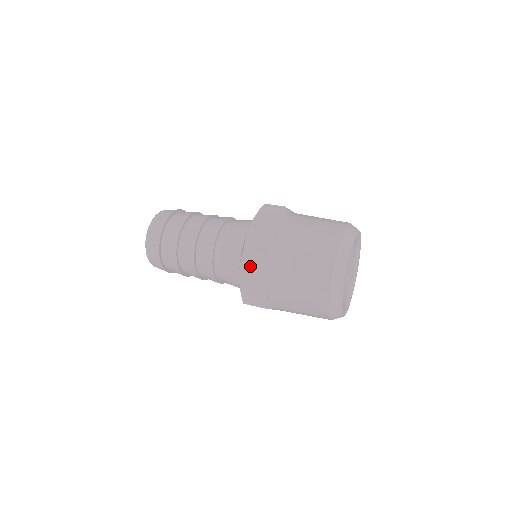
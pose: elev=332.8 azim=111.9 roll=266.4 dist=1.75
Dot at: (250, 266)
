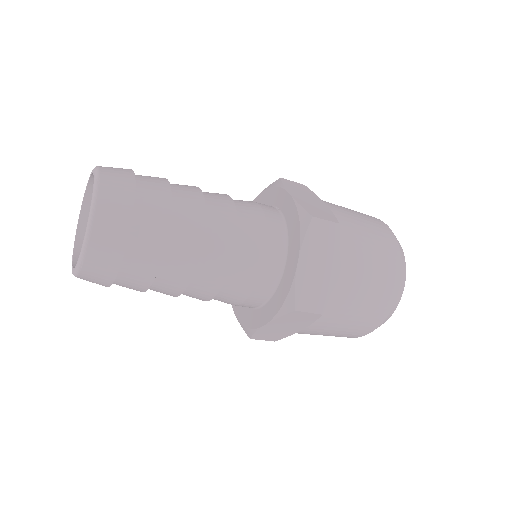
Dot at: (296, 190)
